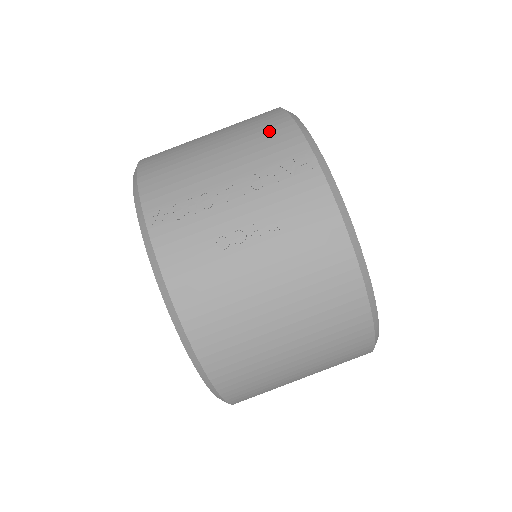
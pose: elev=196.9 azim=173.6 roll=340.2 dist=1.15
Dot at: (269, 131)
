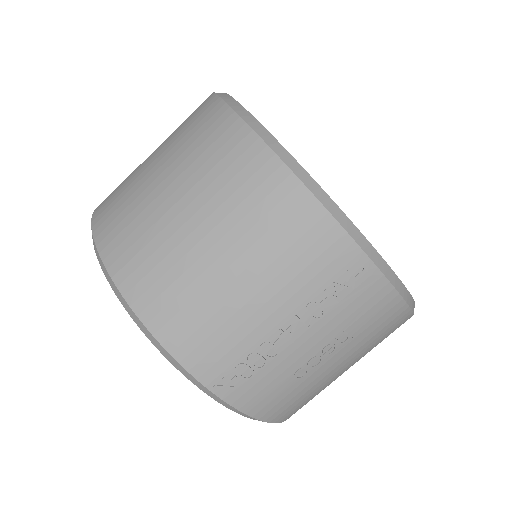
Dot at: (298, 233)
